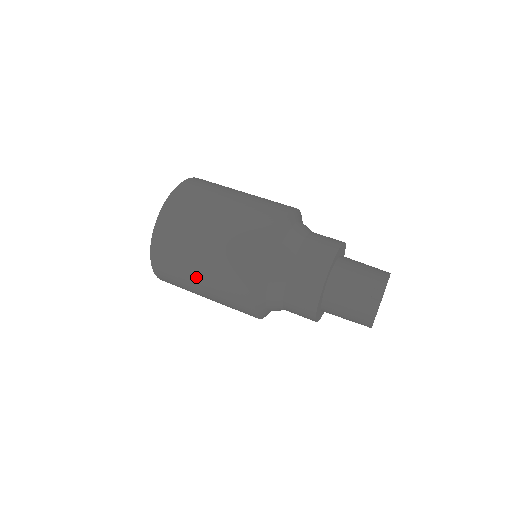
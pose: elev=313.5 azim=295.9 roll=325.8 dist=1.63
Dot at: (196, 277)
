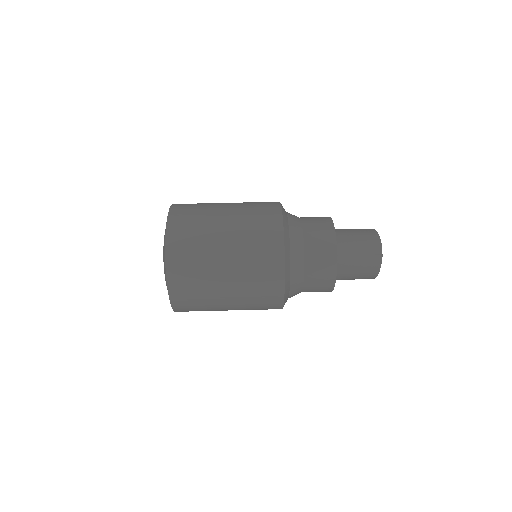
Dot at: (222, 296)
